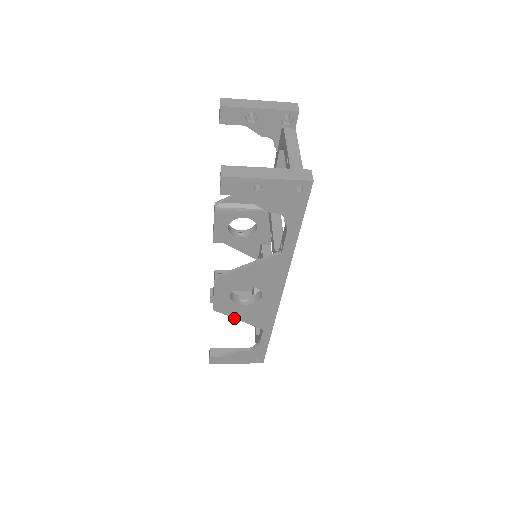
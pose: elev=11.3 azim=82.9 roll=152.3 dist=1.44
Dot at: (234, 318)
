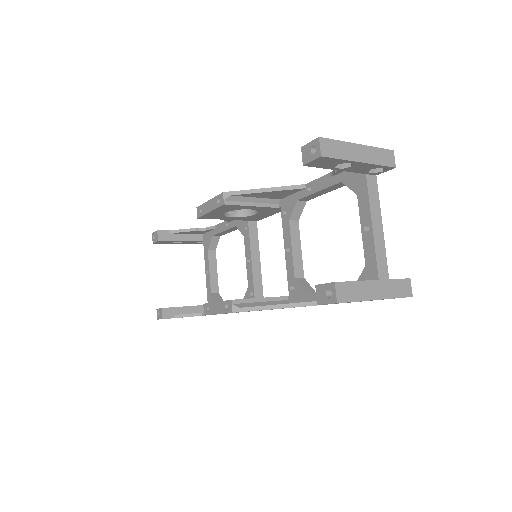
Dot at: occluded
